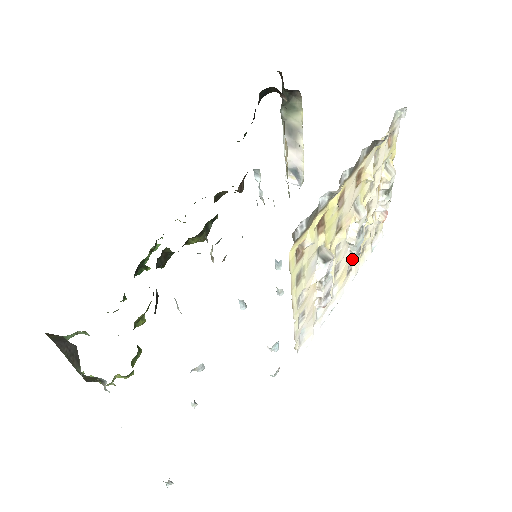
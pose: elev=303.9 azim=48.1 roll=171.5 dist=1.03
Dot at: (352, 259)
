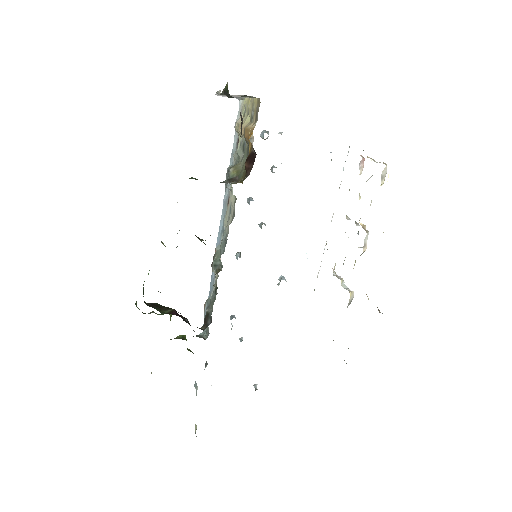
Dot at: occluded
